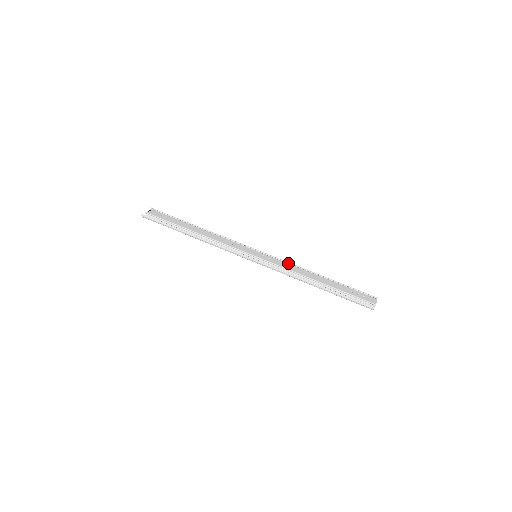
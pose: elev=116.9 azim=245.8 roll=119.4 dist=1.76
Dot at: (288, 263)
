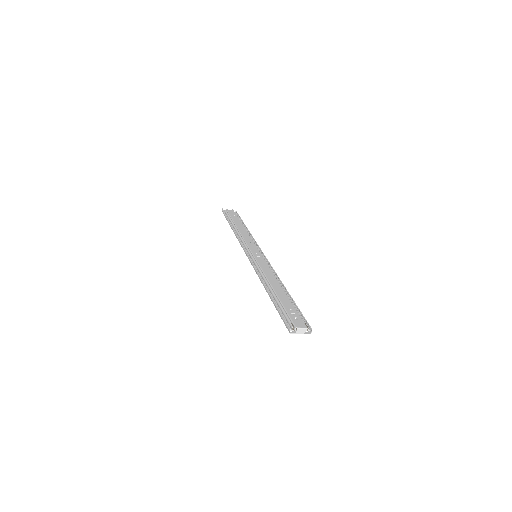
Dot at: (272, 270)
